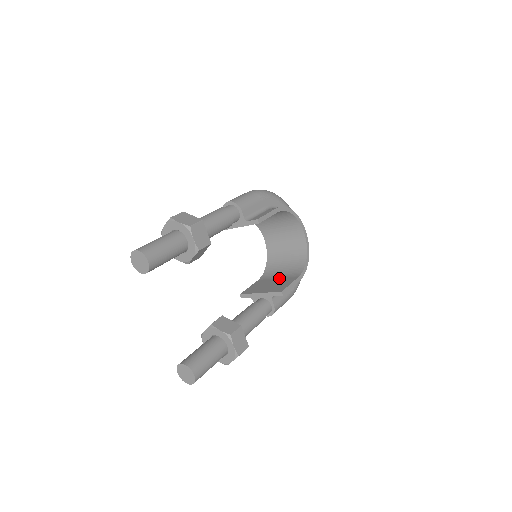
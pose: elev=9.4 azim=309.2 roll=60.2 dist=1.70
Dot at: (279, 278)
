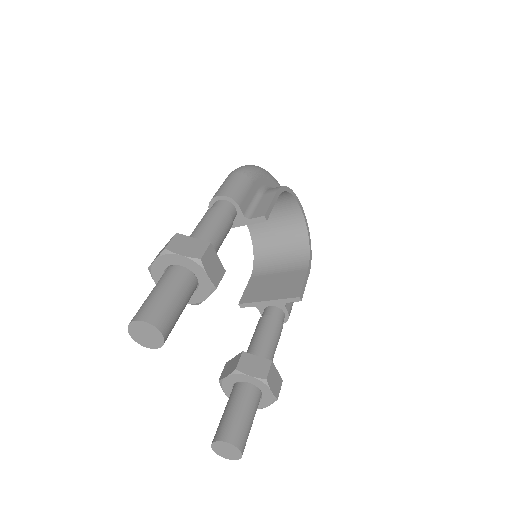
Dot at: (280, 273)
